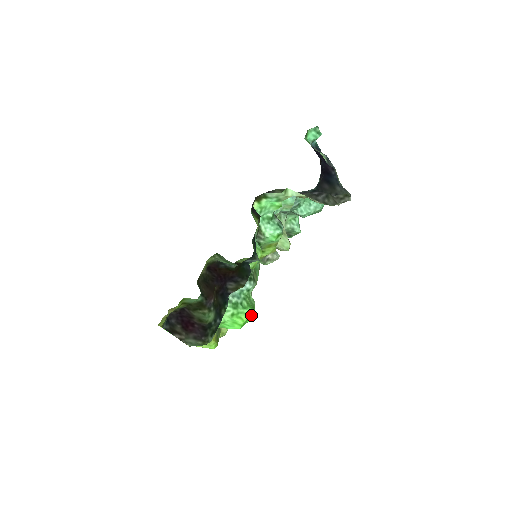
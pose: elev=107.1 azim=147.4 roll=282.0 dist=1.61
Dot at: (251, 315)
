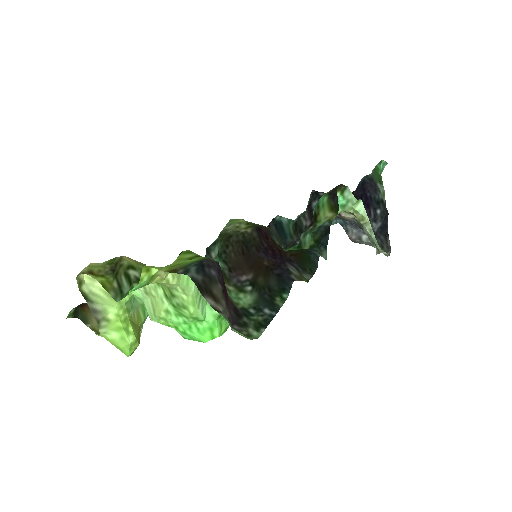
Dot at: (226, 330)
